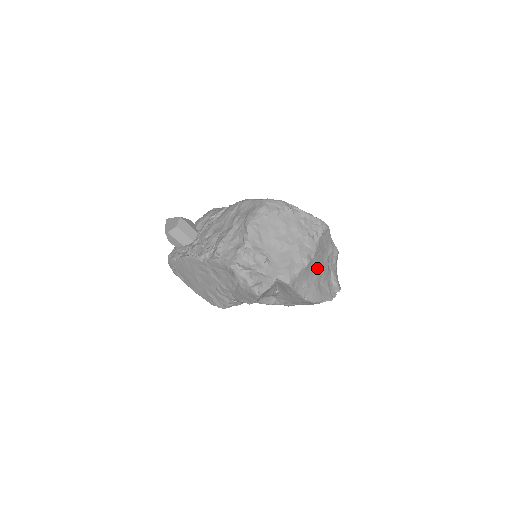
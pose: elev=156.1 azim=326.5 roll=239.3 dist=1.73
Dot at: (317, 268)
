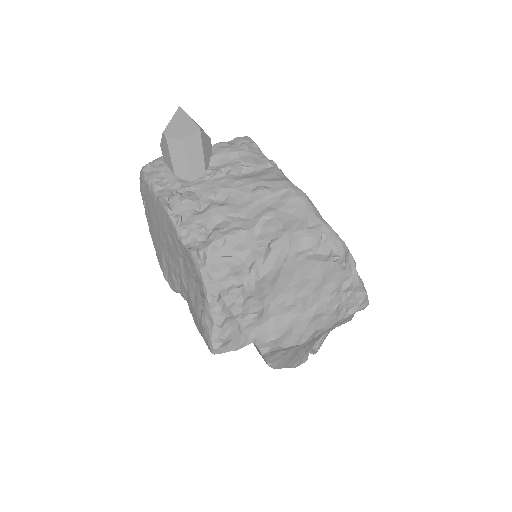
Dot at: (312, 340)
